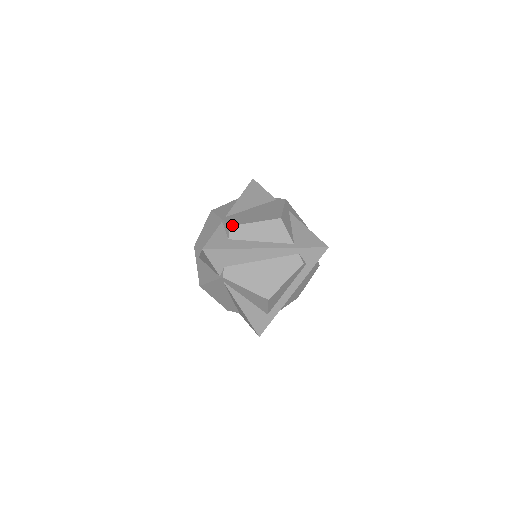
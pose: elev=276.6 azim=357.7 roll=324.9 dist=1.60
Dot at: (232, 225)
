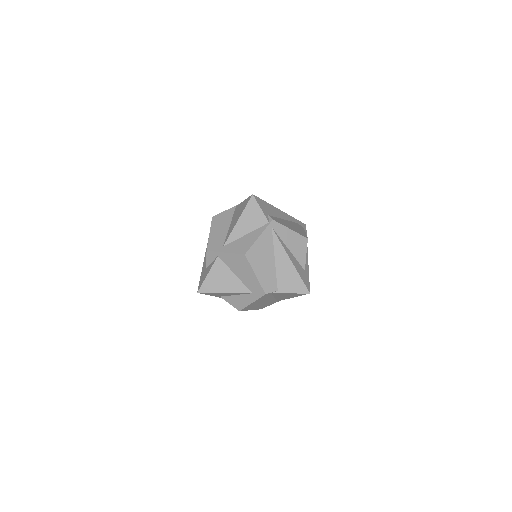
Dot at: occluded
